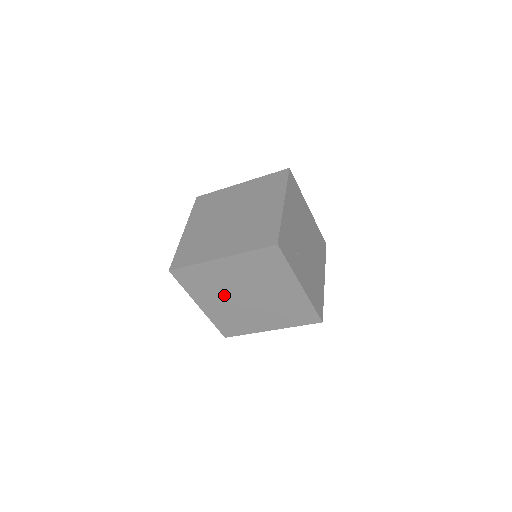
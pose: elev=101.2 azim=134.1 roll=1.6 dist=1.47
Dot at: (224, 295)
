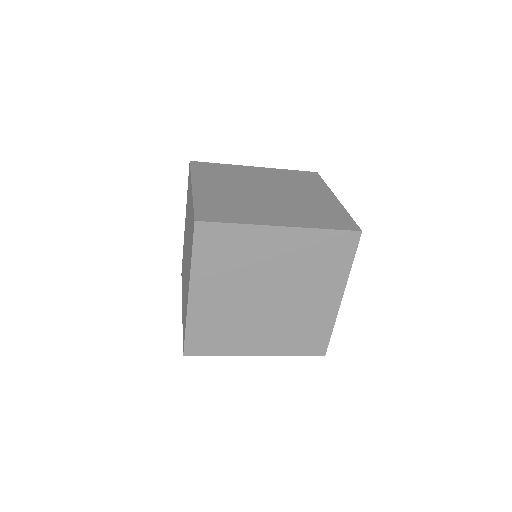
Dot at: (240, 285)
